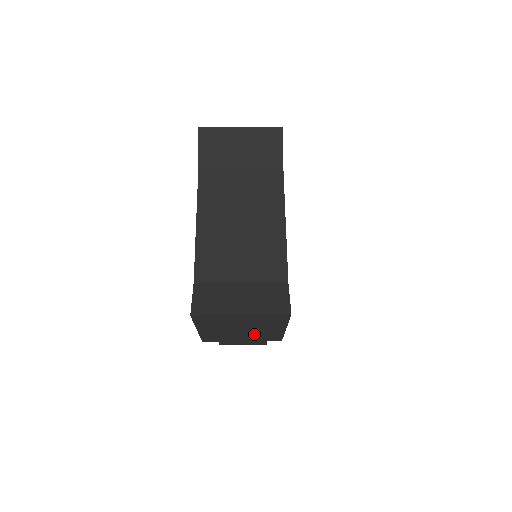
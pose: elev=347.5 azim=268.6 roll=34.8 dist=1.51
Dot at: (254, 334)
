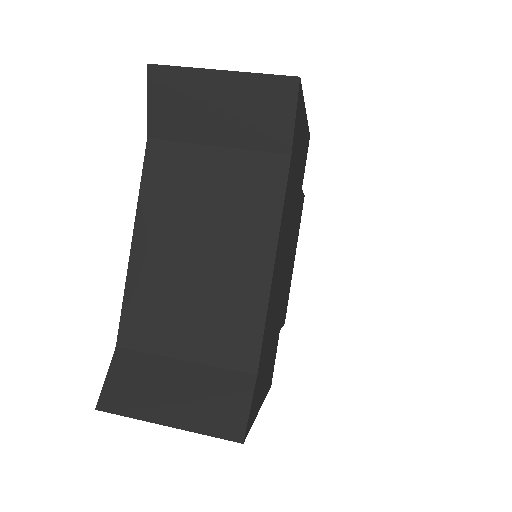
Dot at: occluded
